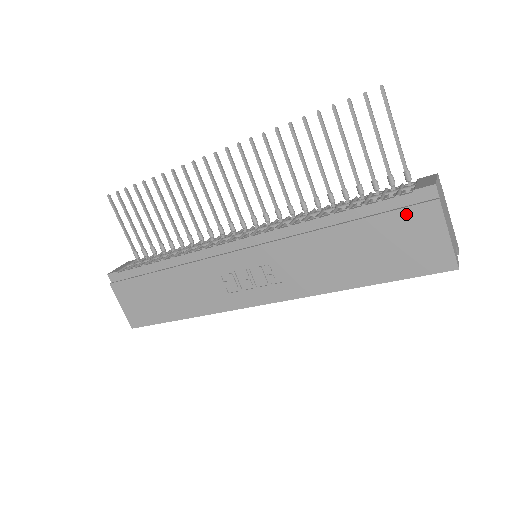
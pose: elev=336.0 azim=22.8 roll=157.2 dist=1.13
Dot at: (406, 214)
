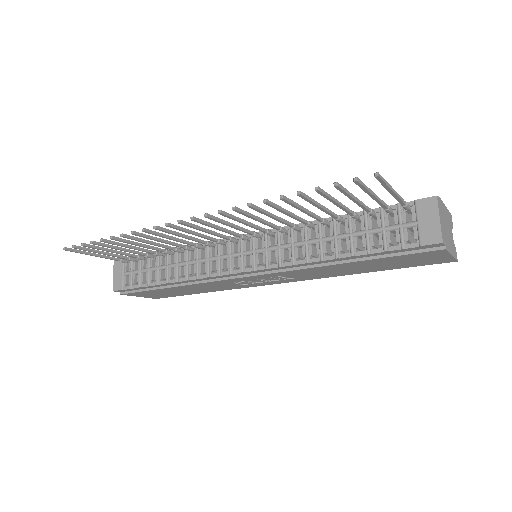
Dot at: (412, 255)
